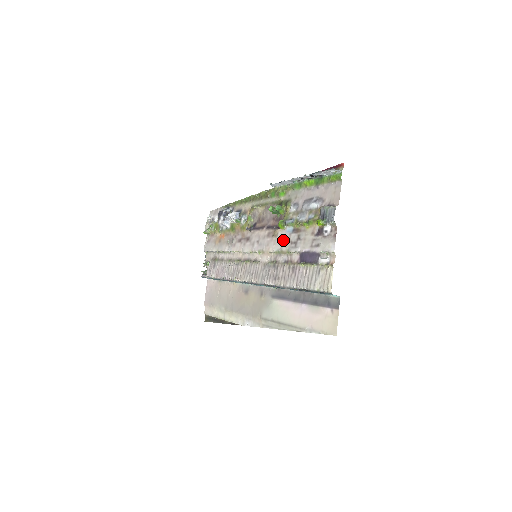
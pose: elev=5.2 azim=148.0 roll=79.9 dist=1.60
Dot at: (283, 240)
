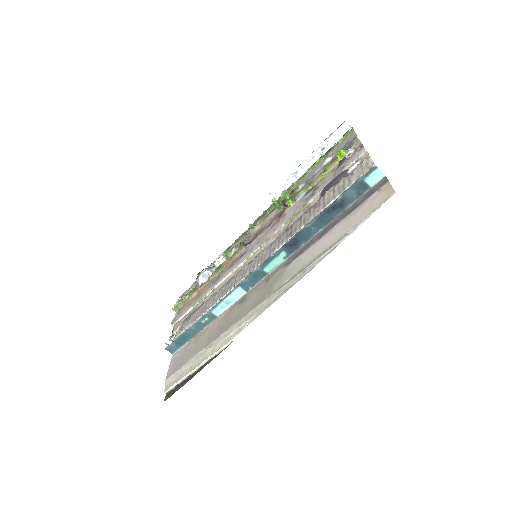
Dot at: (294, 208)
